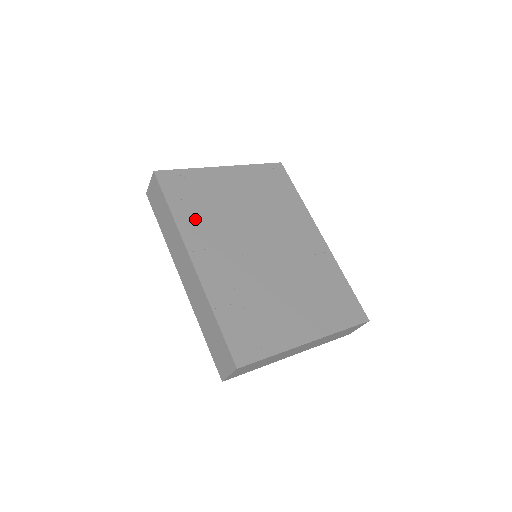
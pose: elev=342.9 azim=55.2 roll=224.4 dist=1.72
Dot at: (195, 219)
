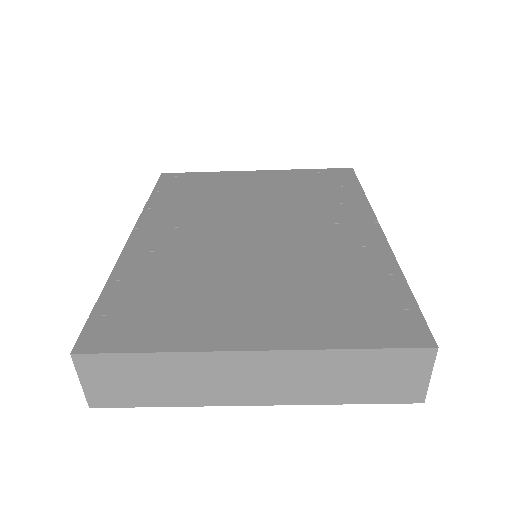
Dot at: (174, 205)
